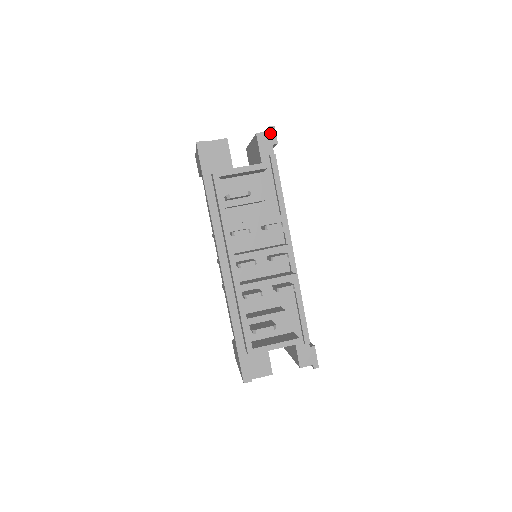
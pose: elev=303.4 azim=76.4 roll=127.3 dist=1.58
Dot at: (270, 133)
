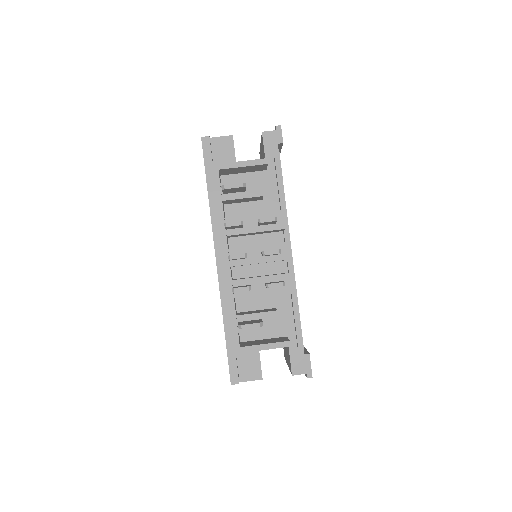
Dot at: (276, 132)
